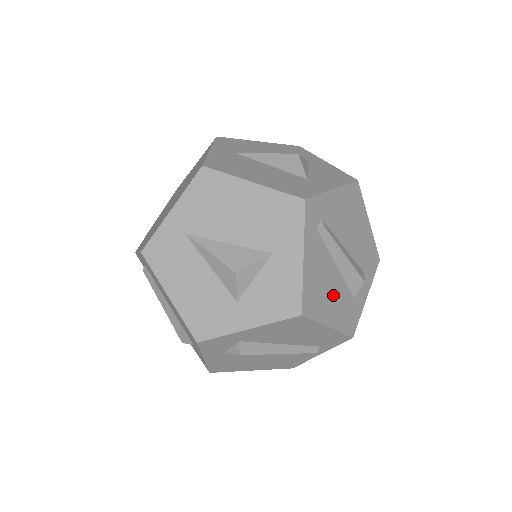
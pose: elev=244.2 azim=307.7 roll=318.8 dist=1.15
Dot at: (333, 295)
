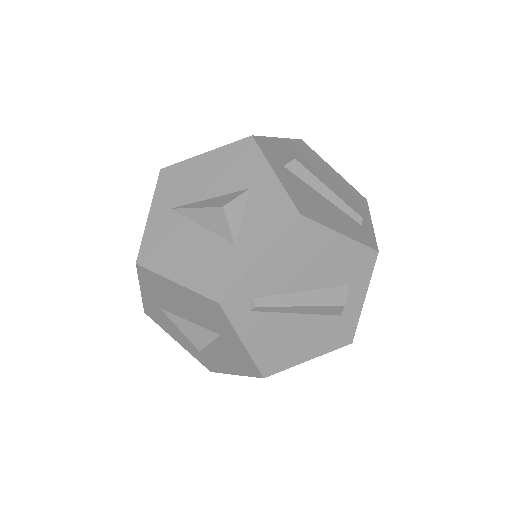
Dot at: (304, 336)
